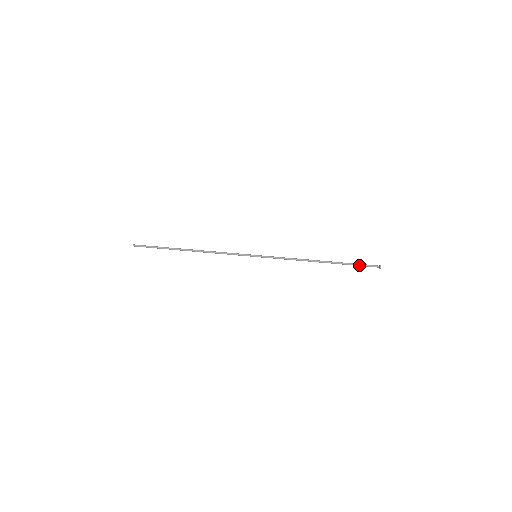
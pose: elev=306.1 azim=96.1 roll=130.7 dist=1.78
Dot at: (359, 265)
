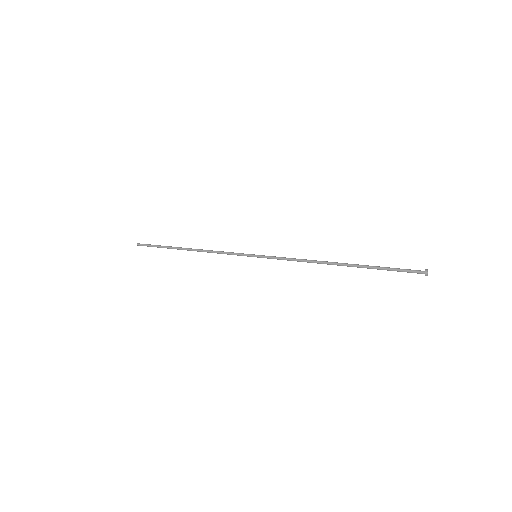
Dot at: (392, 270)
